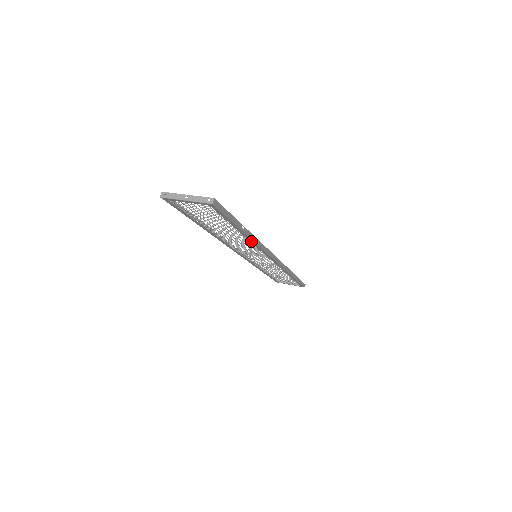
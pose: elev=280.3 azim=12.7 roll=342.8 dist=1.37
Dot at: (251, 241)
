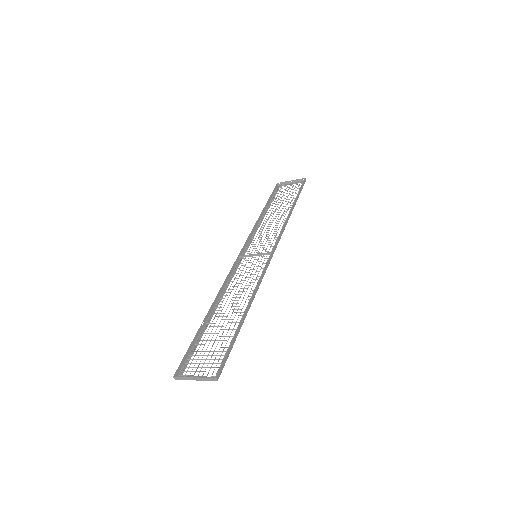
Dot at: (251, 299)
